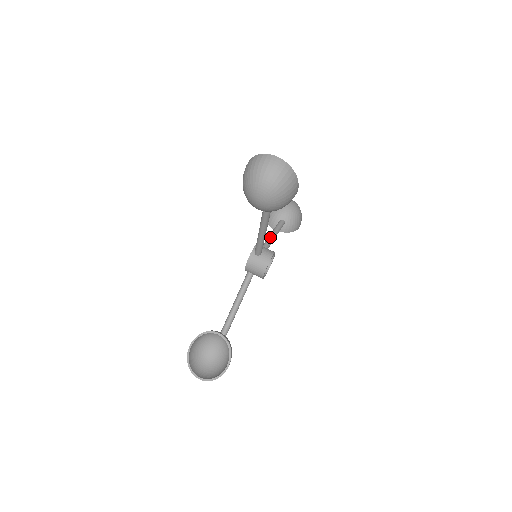
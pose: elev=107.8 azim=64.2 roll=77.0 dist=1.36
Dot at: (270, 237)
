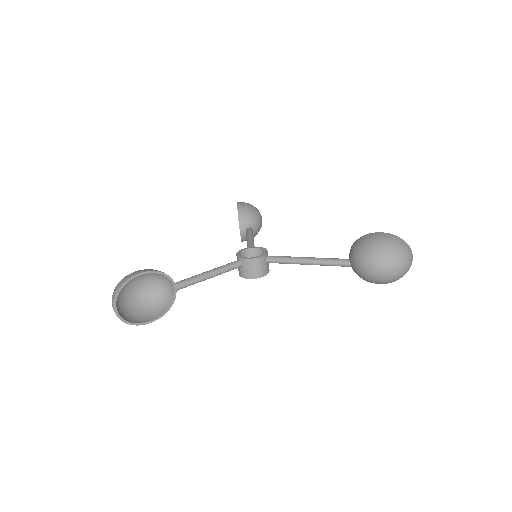
Dot at: occluded
